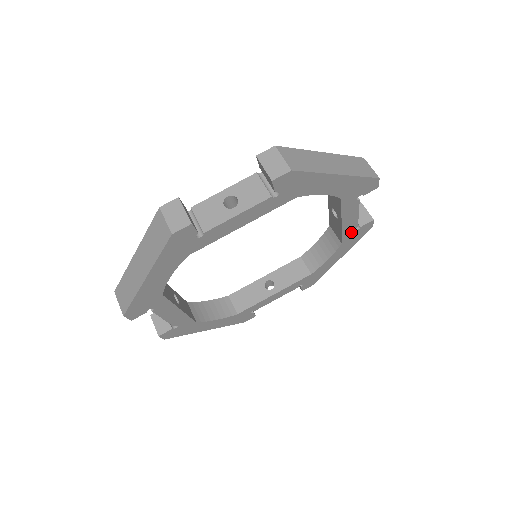
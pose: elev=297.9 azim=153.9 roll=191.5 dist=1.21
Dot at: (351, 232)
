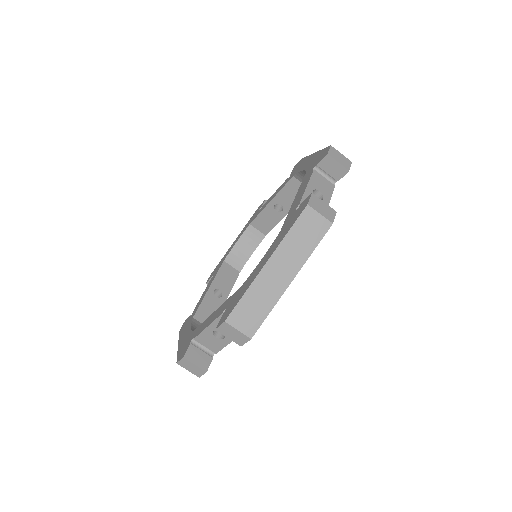
Dot at: occluded
